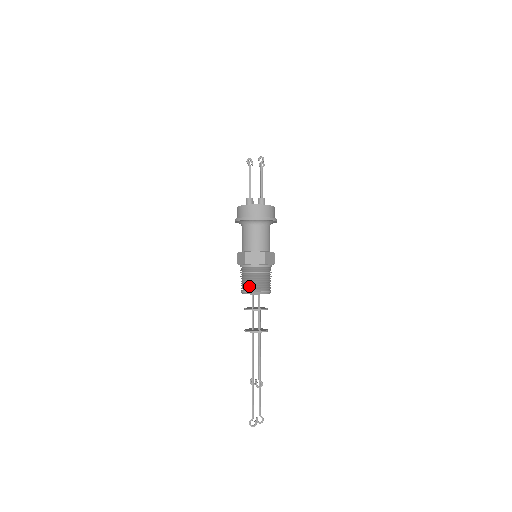
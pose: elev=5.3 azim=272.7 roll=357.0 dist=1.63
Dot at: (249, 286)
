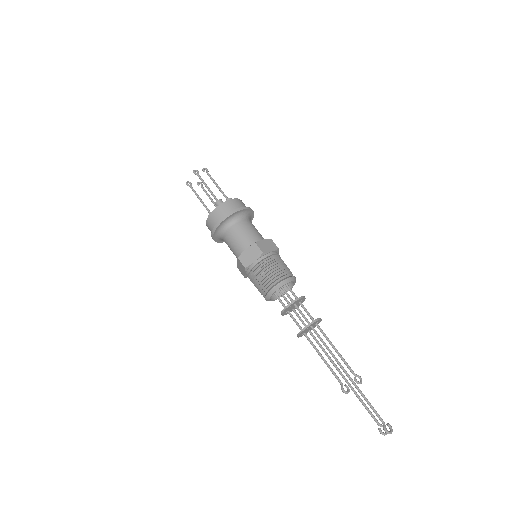
Dot at: (280, 275)
